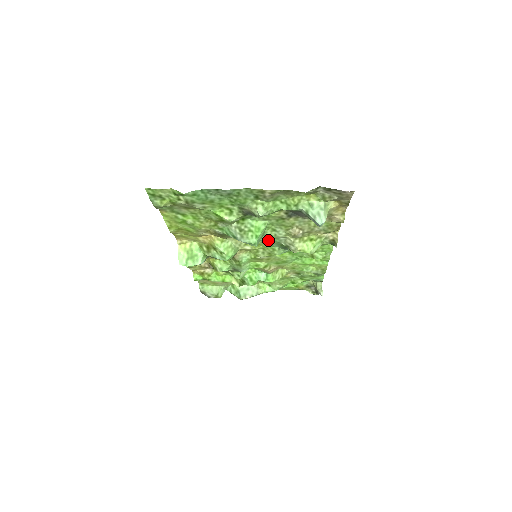
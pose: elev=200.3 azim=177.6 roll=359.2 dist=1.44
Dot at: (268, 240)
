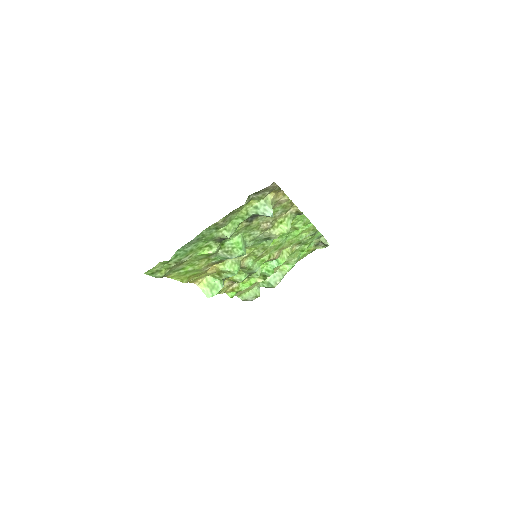
Dot at: (253, 243)
